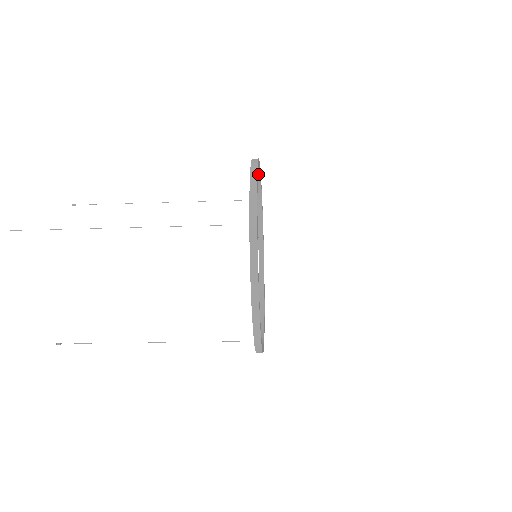
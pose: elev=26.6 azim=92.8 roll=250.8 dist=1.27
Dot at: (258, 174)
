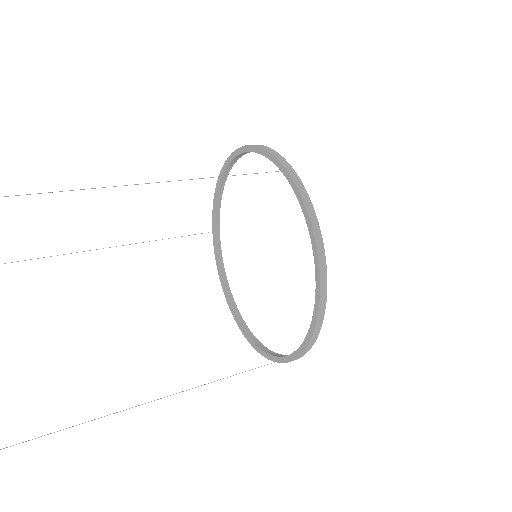
Dot at: (312, 224)
